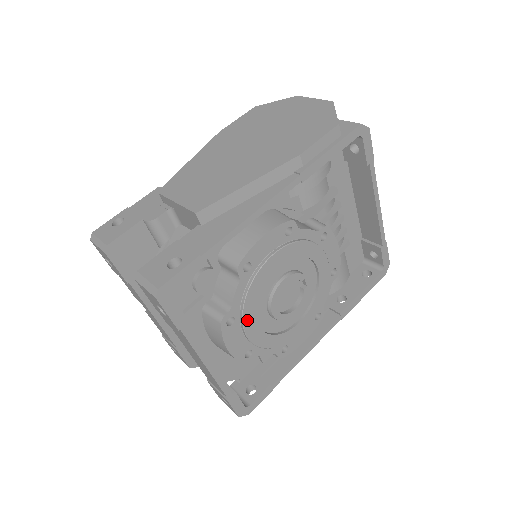
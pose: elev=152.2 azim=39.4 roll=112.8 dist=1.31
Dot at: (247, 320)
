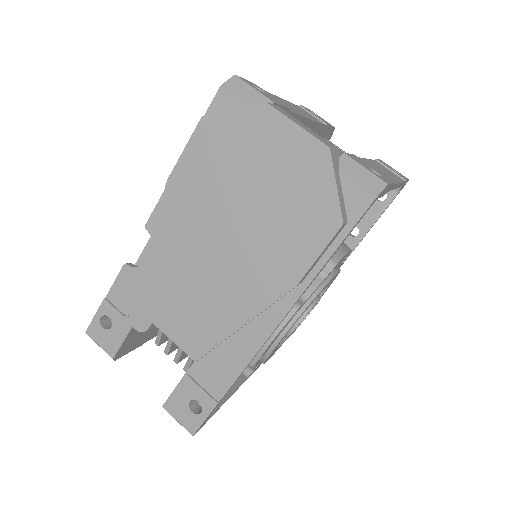
Dot at: (269, 358)
